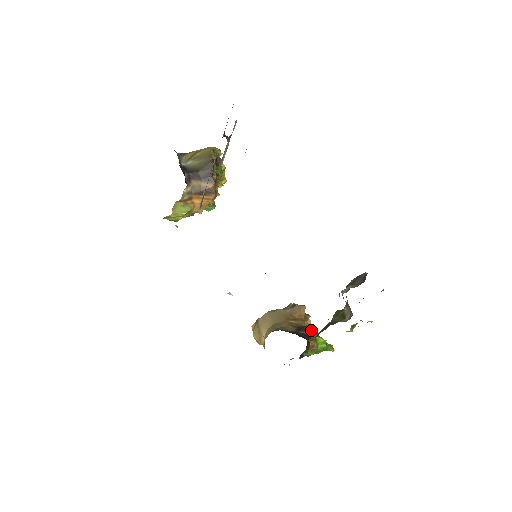
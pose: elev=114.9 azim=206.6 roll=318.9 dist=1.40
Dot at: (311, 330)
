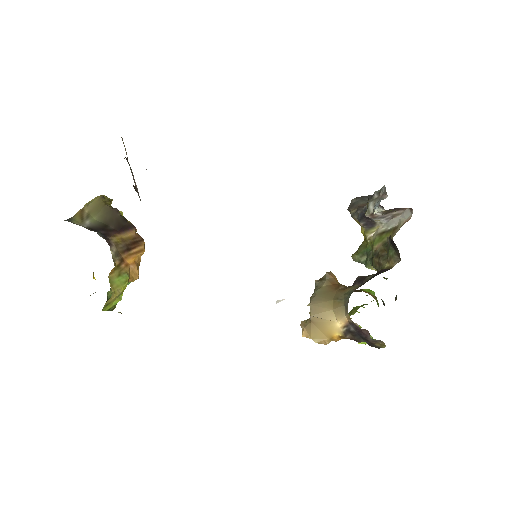
Dot at: occluded
